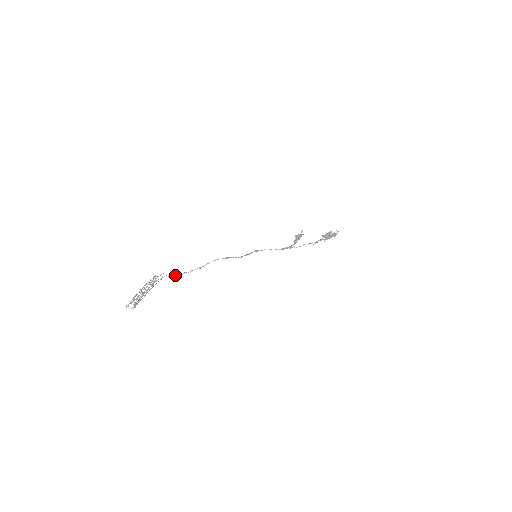
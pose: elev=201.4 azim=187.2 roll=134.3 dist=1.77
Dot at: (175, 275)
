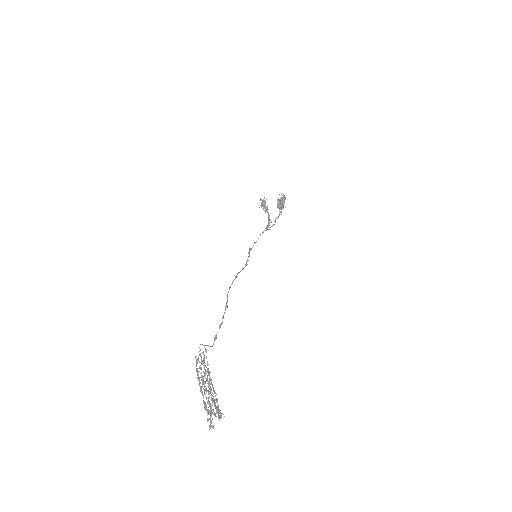
Dot at: (214, 340)
